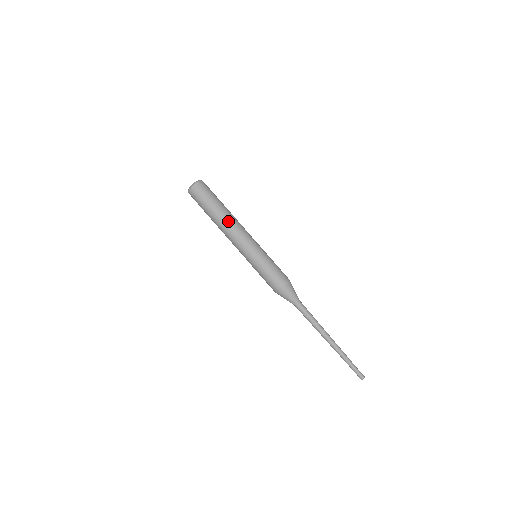
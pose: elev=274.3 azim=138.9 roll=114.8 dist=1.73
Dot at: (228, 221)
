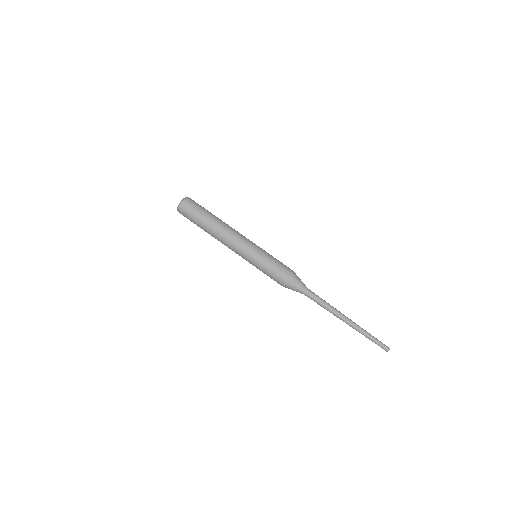
Dot at: (222, 228)
